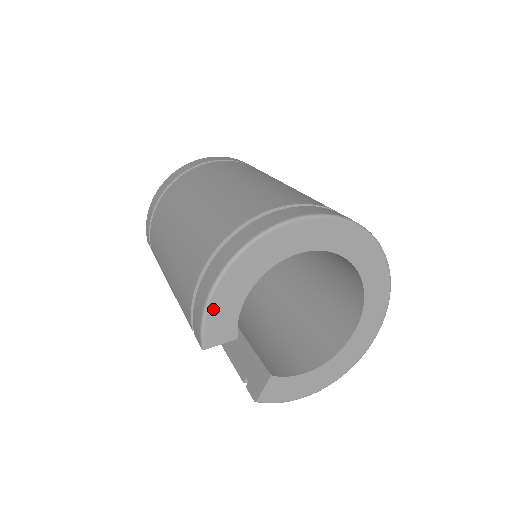
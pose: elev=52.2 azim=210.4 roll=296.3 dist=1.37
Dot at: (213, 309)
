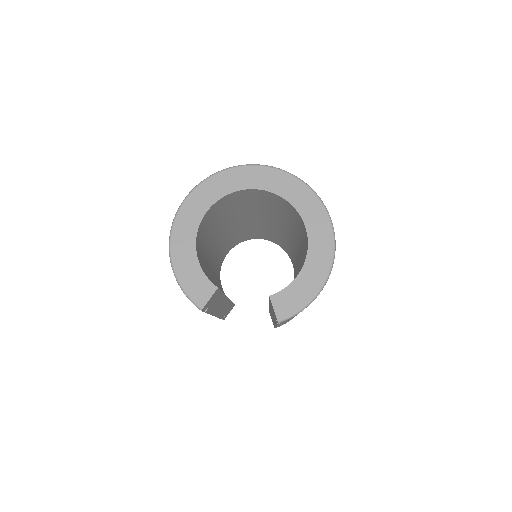
Dot at: (184, 281)
